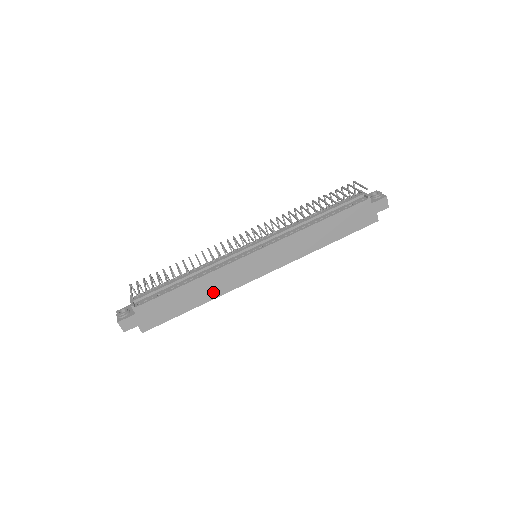
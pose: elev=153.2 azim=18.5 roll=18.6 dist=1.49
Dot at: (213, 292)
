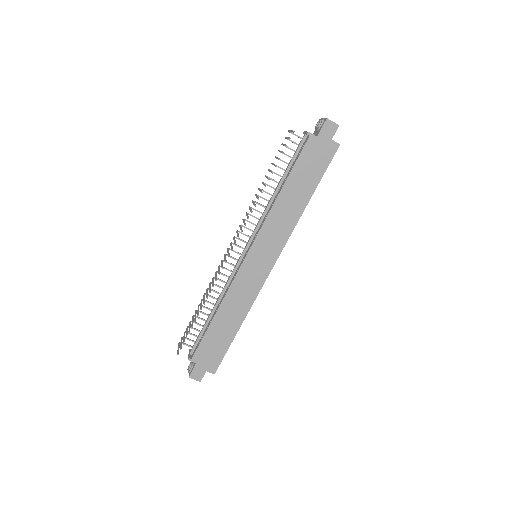
Dot at: (242, 309)
